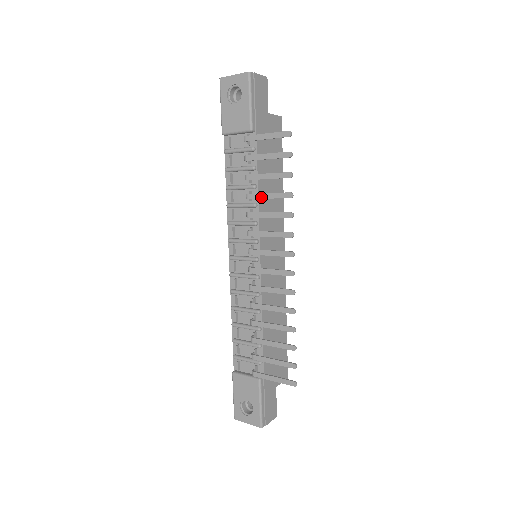
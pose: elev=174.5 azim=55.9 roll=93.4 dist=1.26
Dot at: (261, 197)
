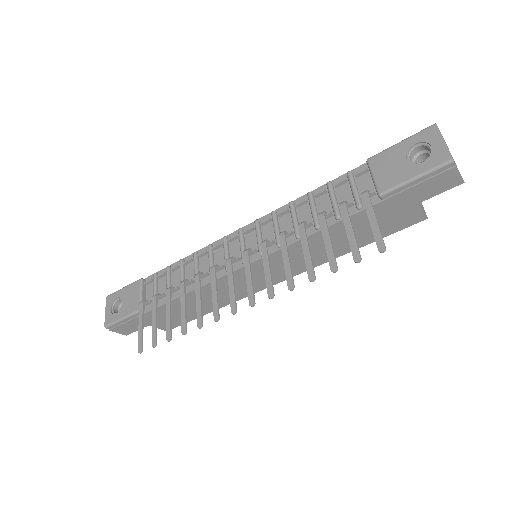
Dot at: (303, 242)
